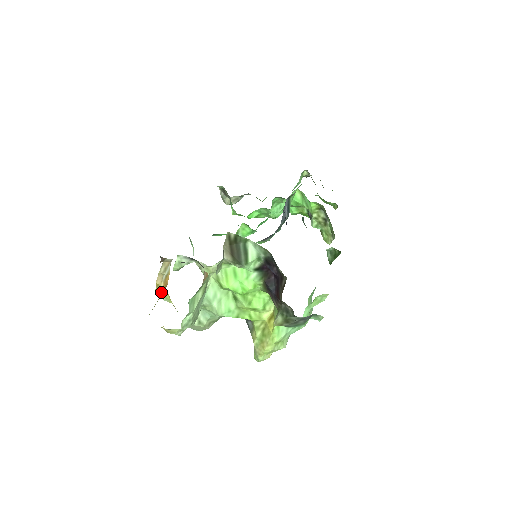
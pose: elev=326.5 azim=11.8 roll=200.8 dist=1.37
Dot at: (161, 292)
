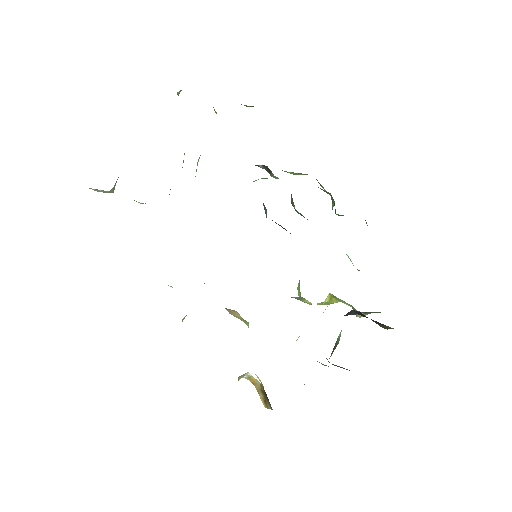
Dot at: occluded
